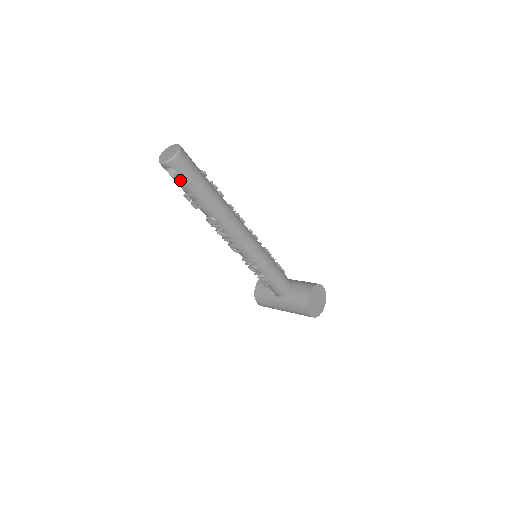
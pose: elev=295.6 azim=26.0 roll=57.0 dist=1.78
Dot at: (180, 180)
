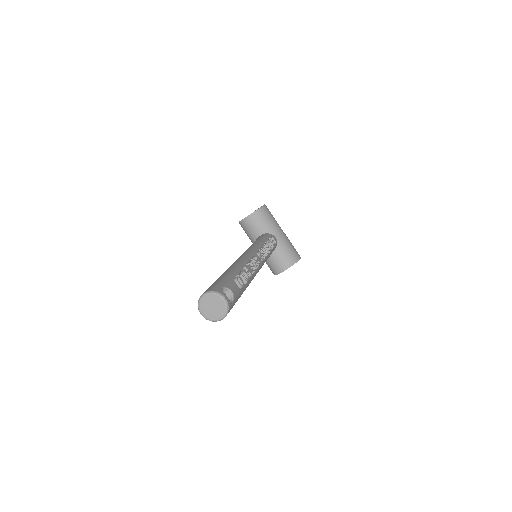
Dot at: occluded
